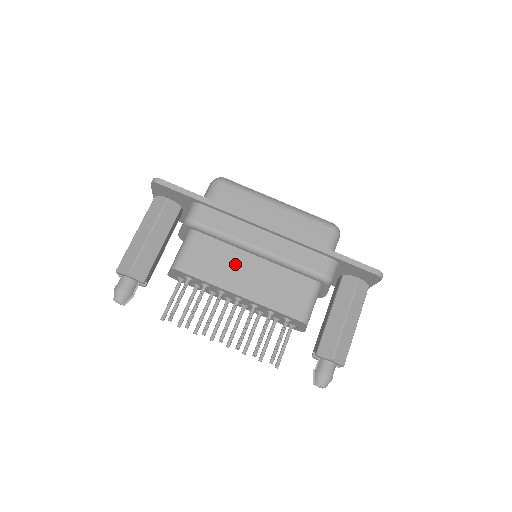
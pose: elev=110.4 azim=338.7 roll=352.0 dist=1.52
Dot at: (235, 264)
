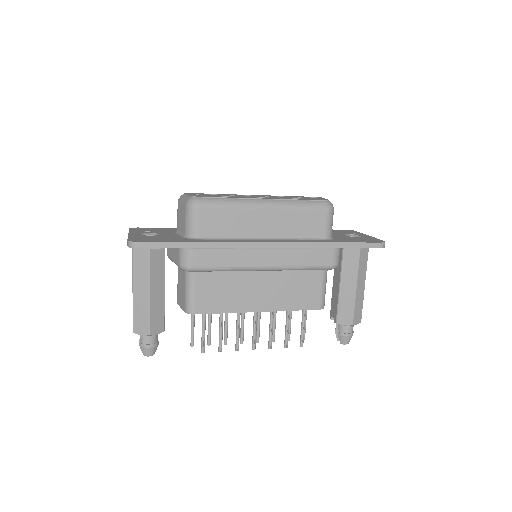
Dot at: (244, 285)
